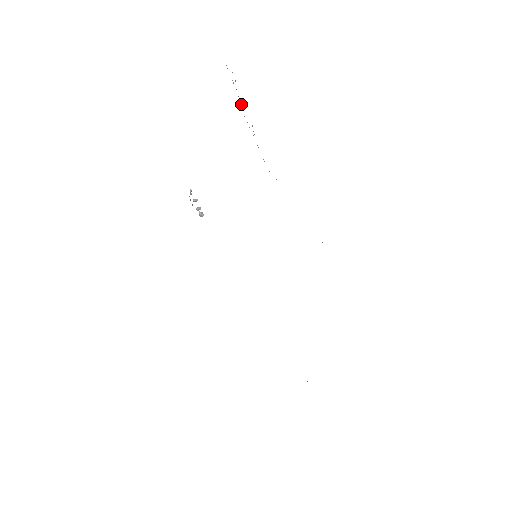
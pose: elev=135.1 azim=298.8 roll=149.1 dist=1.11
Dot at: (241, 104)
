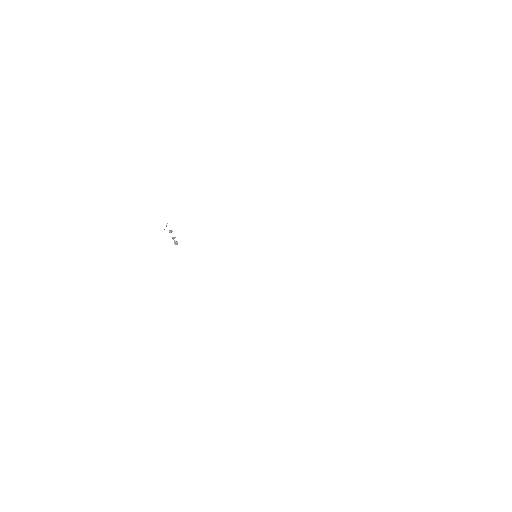
Dot at: occluded
